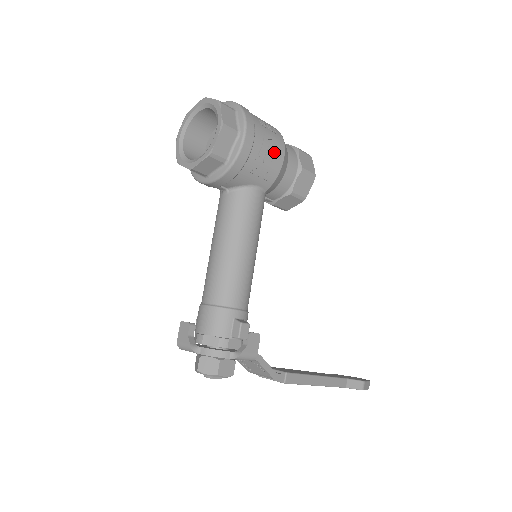
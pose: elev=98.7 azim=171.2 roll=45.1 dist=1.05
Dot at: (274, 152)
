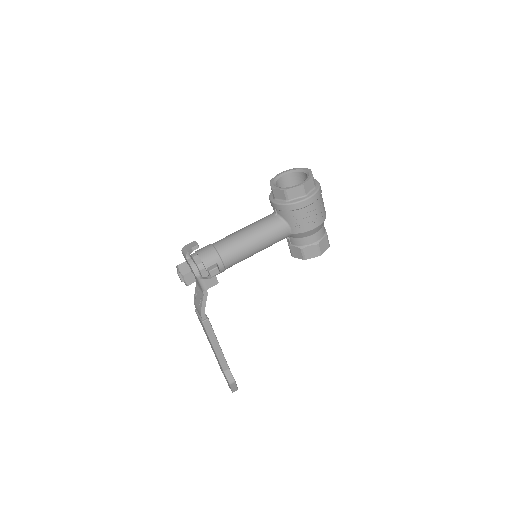
Dot at: (312, 221)
